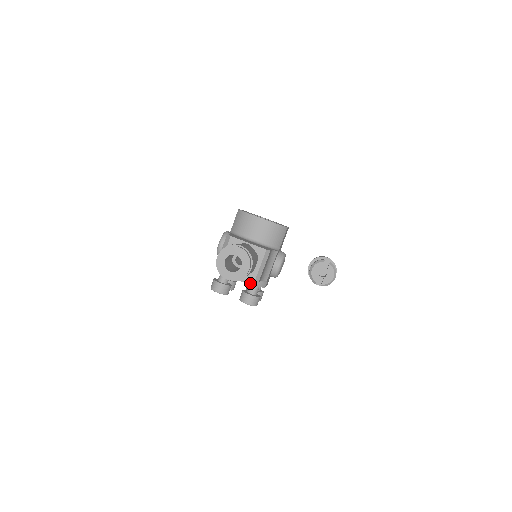
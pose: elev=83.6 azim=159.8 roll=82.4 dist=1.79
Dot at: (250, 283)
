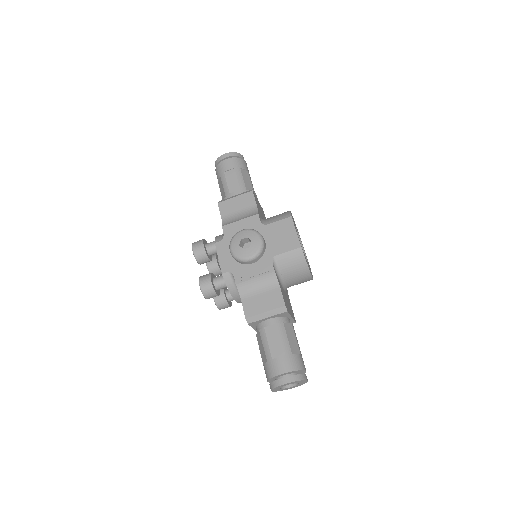
Dot at: occluded
